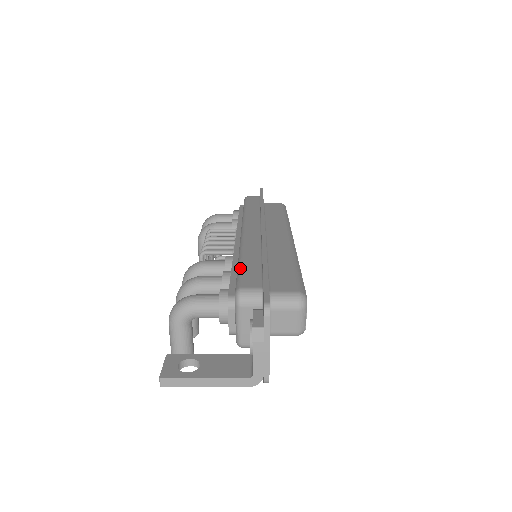
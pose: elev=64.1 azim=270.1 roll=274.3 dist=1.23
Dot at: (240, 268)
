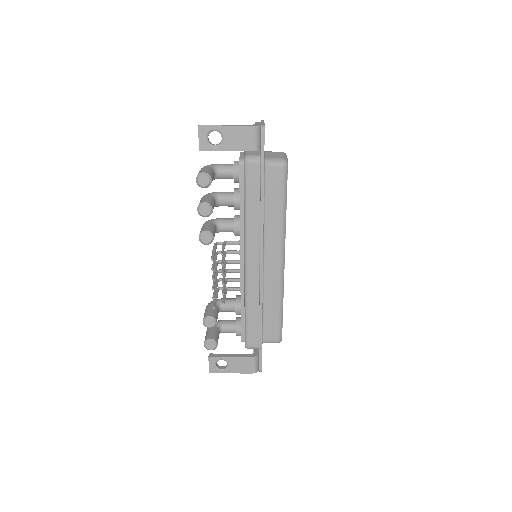
Dot at: occluded
